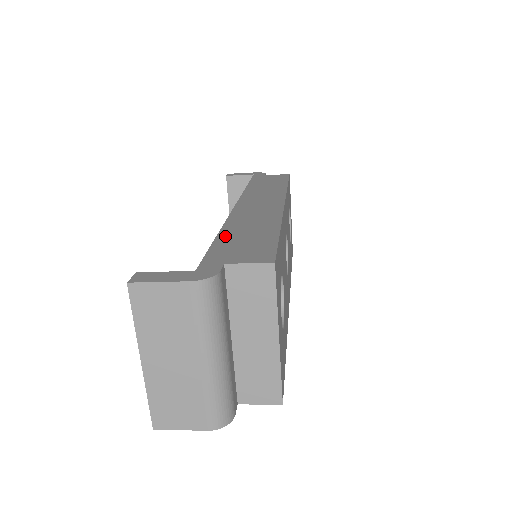
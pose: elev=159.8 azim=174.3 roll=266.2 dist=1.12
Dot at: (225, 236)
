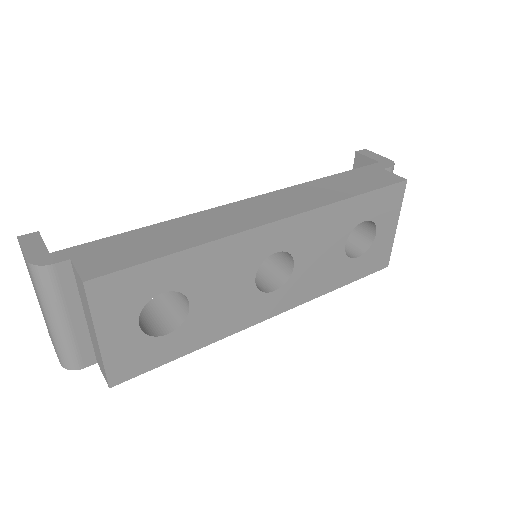
Dot at: (142, 232)
